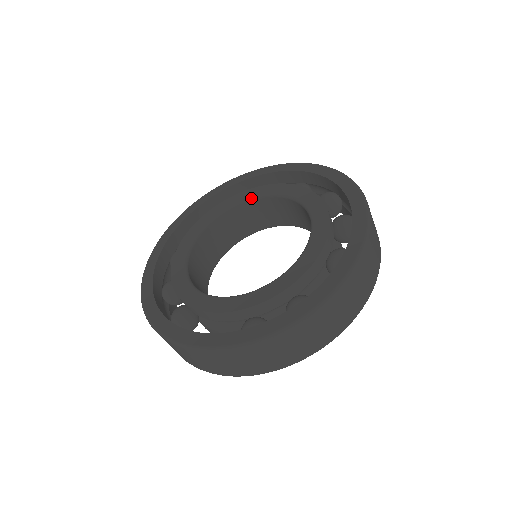
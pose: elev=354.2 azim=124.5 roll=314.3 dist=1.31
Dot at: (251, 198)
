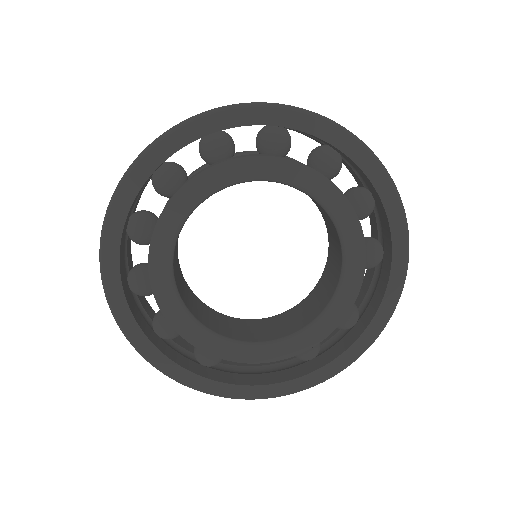
Dot at: (223, 188)
